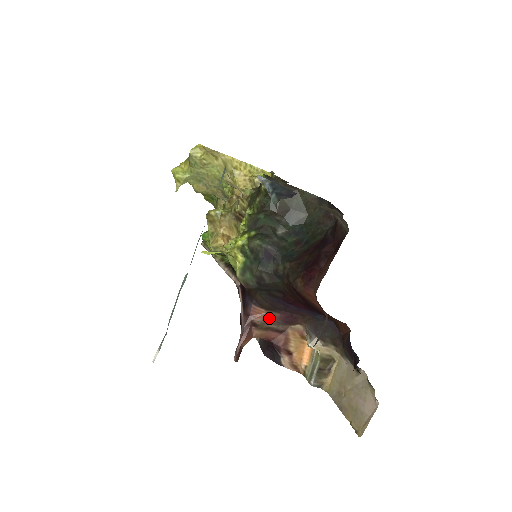
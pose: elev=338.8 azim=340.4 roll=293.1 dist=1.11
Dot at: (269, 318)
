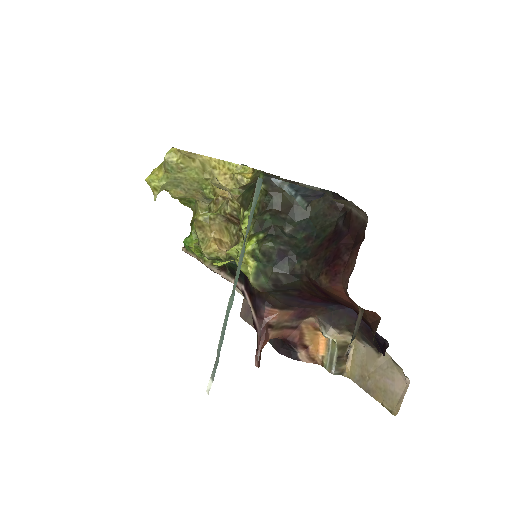
Dot at: (283, 317)
